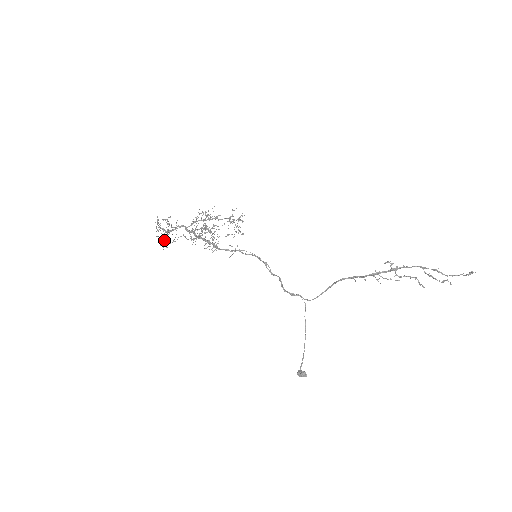
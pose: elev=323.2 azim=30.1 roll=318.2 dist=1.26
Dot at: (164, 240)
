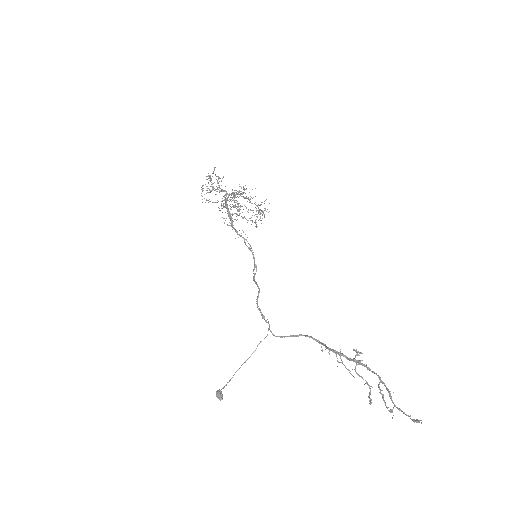
Dot at: (206, 193)
